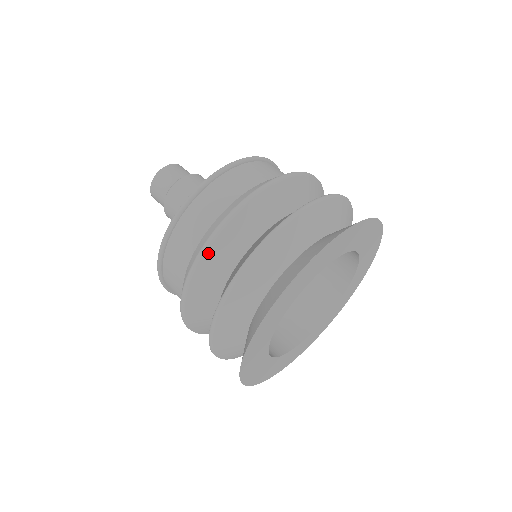
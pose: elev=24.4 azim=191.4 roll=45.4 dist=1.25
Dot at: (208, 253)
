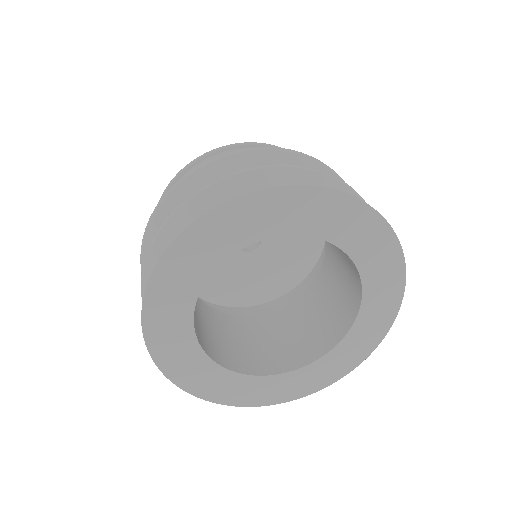
Dot at: (308, 160)
